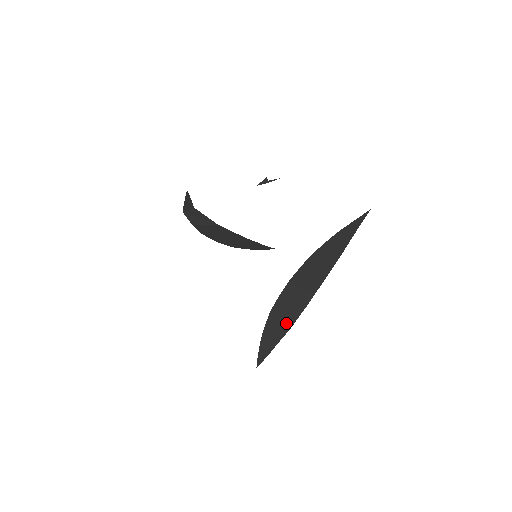
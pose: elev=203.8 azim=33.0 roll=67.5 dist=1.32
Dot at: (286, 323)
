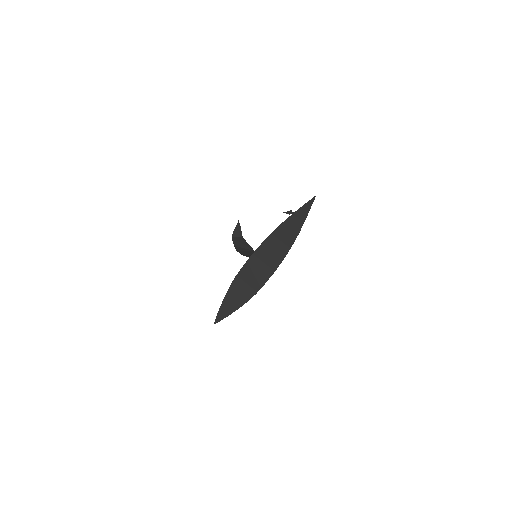
Dot at: (247, 293)
